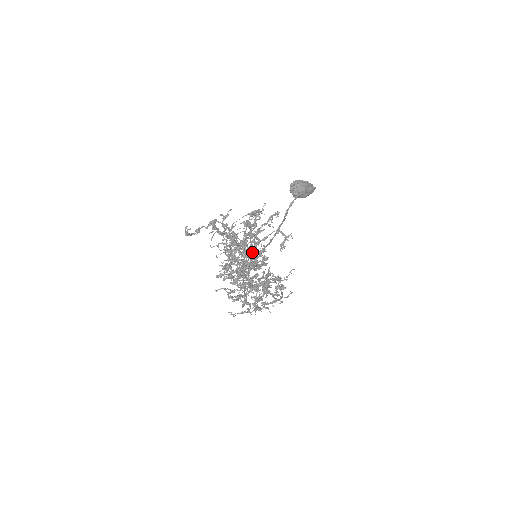
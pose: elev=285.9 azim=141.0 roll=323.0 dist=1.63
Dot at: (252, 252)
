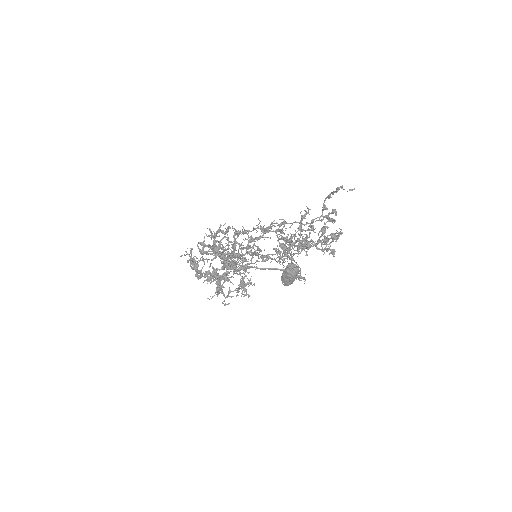
Dot at: occluded
